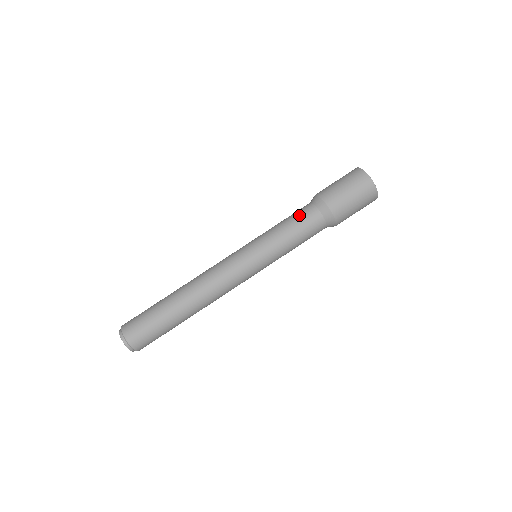
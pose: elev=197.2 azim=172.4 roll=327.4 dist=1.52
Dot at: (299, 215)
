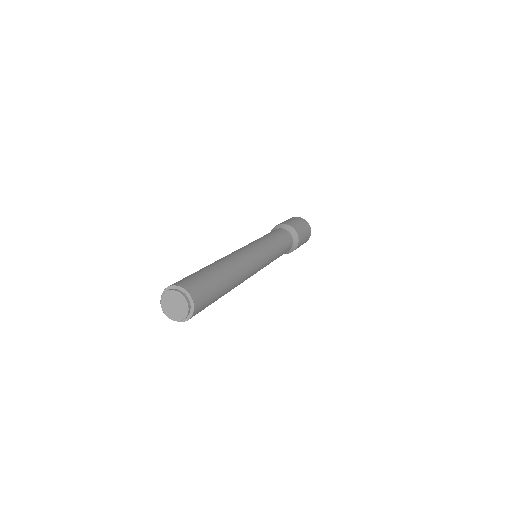
Dot at: (275, 231)
